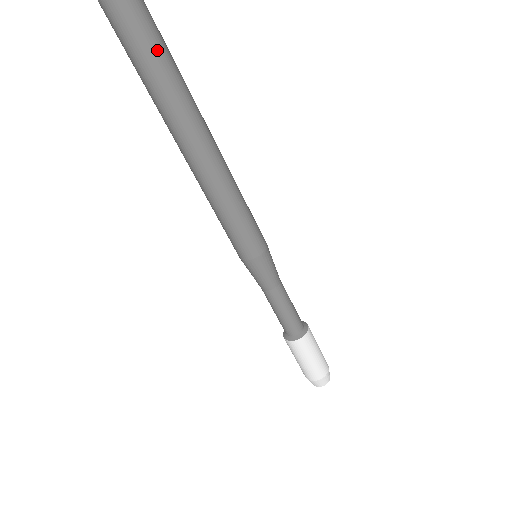
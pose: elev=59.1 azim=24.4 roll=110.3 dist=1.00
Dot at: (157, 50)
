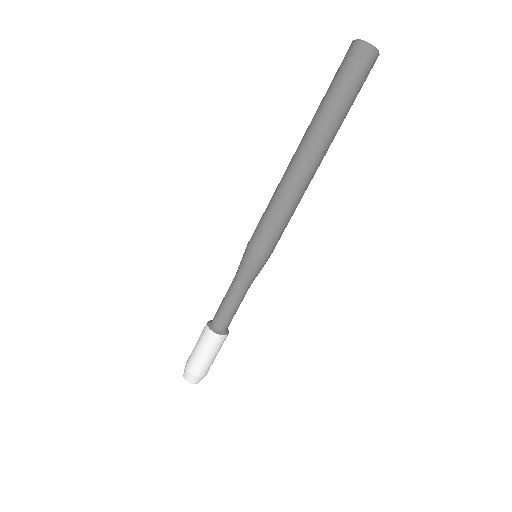
Dot at: (346, 92)
